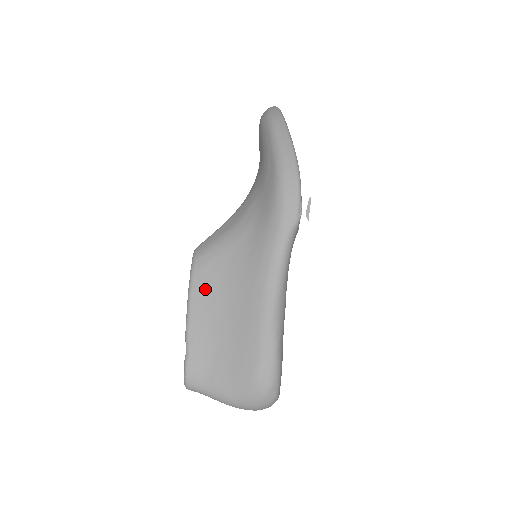
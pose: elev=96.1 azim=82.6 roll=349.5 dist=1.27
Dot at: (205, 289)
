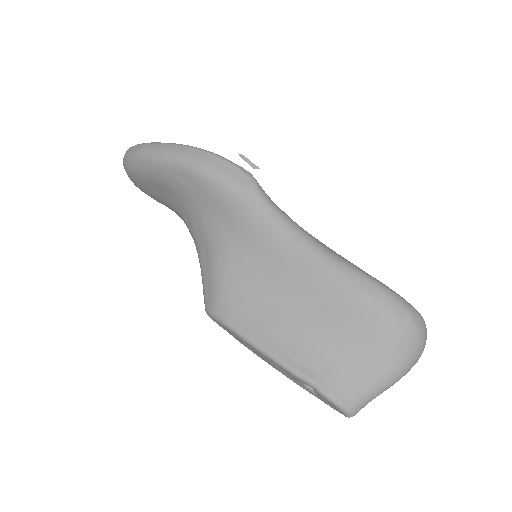
Dot at: (256, 321)
